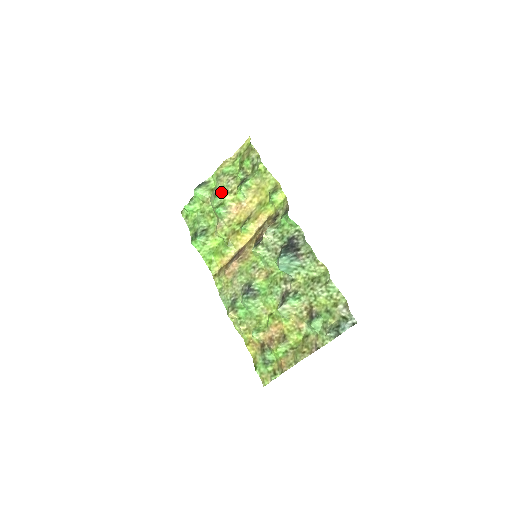
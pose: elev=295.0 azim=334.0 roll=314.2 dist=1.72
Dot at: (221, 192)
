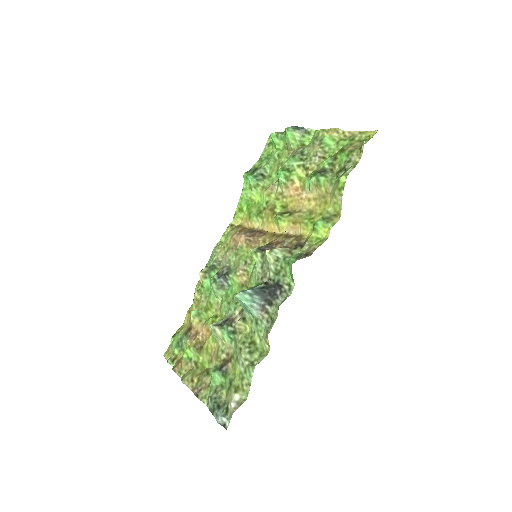
Dot at: (301, 158)
